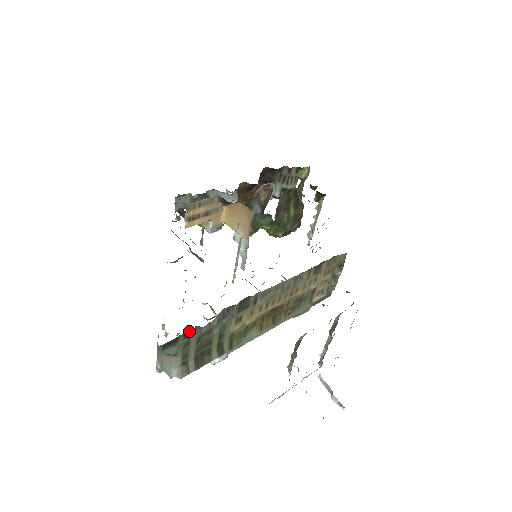
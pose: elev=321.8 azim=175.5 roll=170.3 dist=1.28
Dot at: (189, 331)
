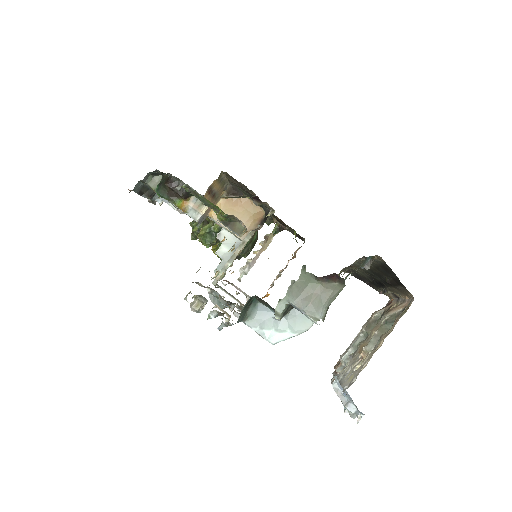
Dot at: (375, 255)
